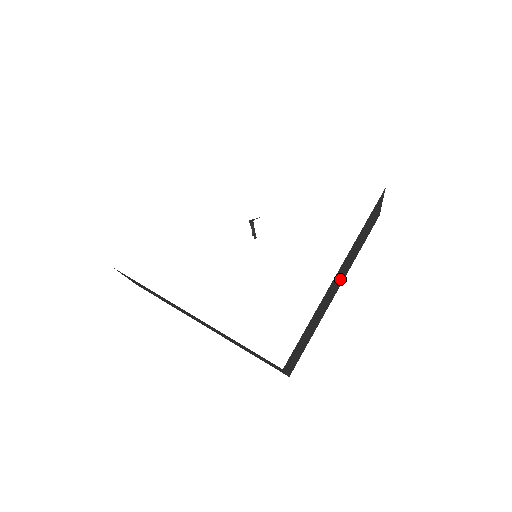
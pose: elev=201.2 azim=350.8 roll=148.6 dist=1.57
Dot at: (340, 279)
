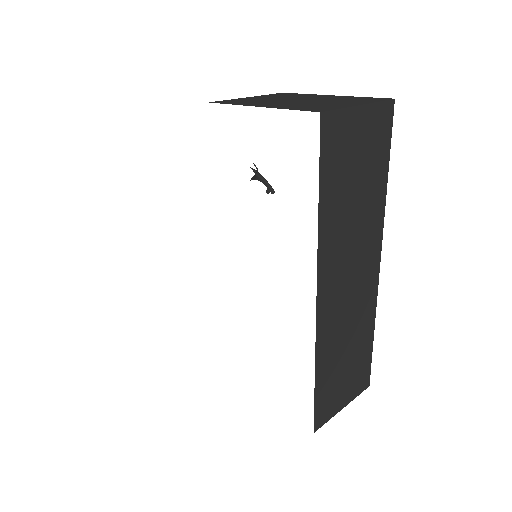
Dot at: (359, 264)
